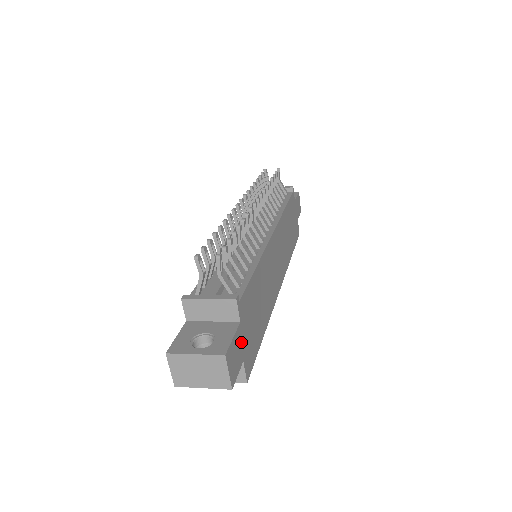
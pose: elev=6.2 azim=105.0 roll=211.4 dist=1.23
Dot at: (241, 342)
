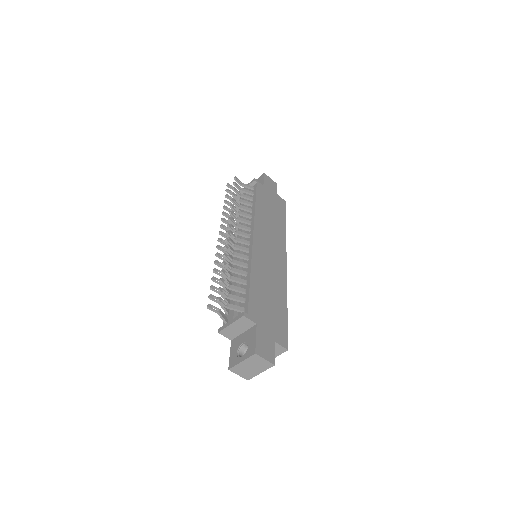
Dot at: (265, 334)
